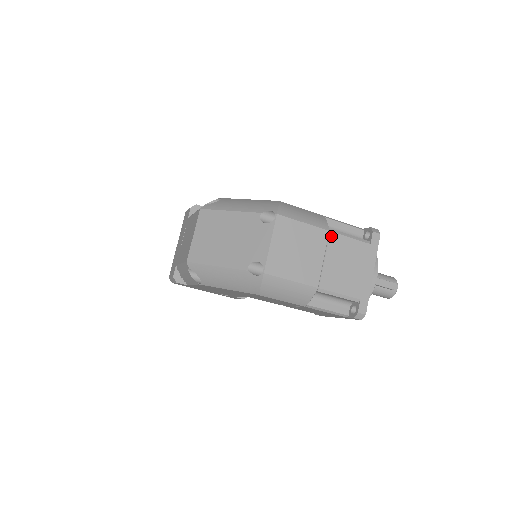
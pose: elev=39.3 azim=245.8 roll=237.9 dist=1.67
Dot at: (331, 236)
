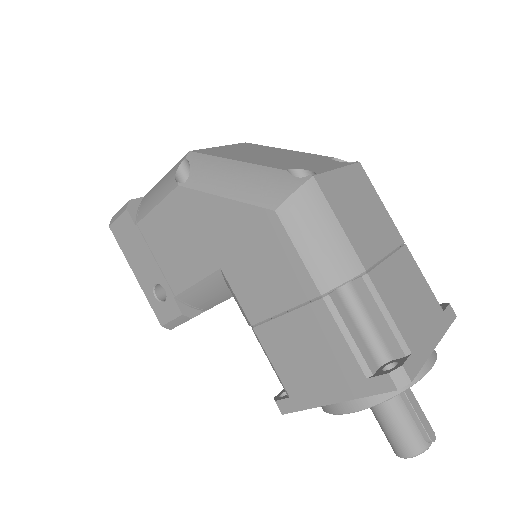
Dot at: (404, 248)
